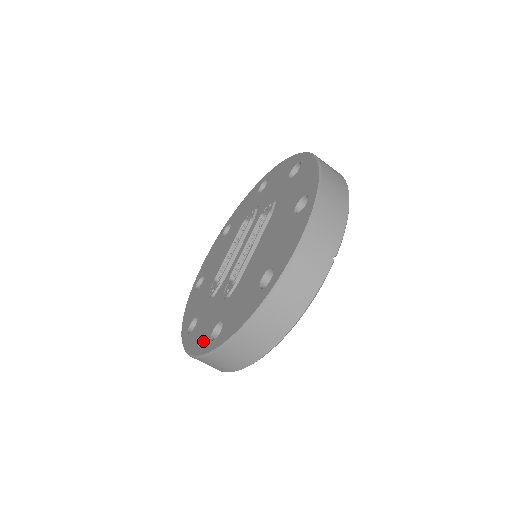
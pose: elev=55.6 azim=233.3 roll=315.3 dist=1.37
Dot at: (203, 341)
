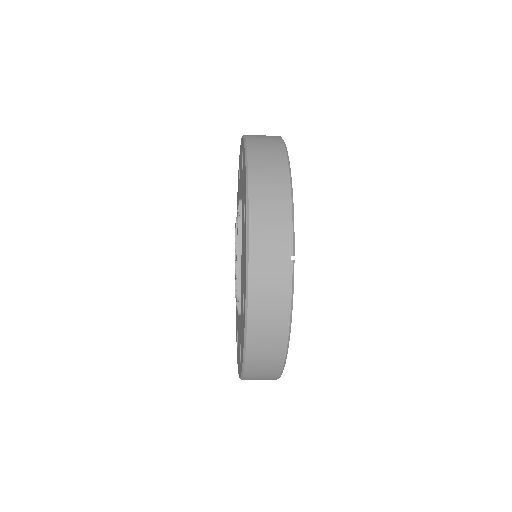
Dot at: (239, 362)
